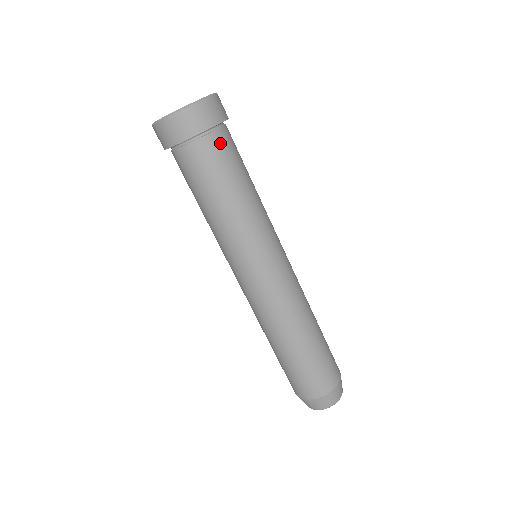
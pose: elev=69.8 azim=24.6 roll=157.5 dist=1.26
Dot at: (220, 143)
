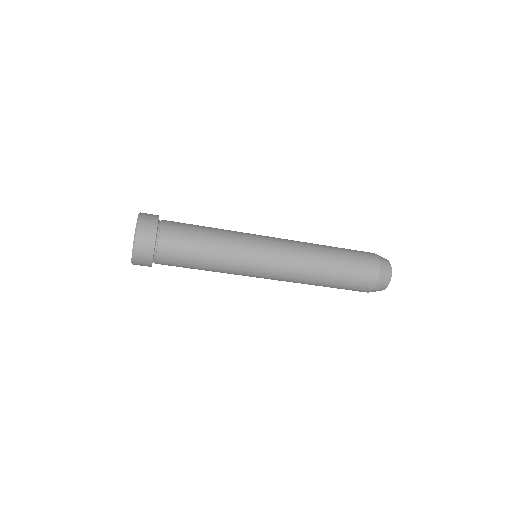
Dot at: (165, 258)
